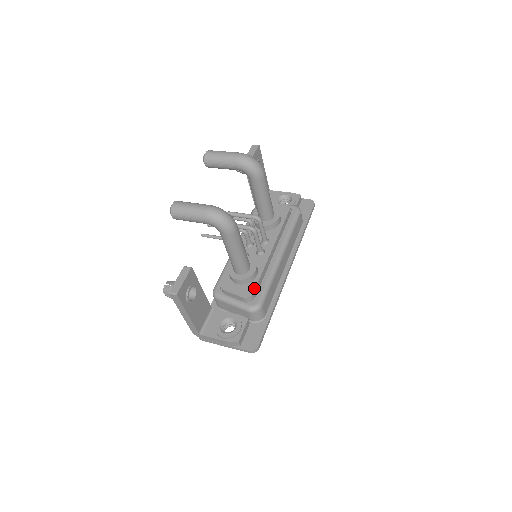
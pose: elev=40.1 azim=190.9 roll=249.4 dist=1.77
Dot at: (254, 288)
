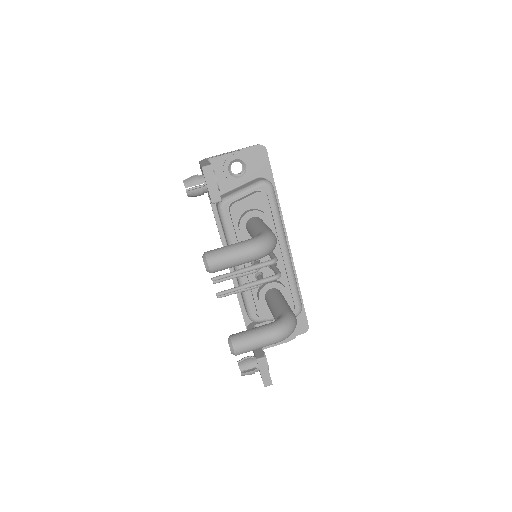
Dot at: (292, 303)
